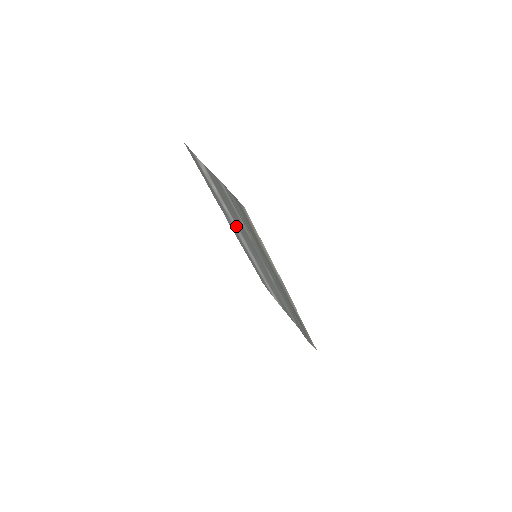
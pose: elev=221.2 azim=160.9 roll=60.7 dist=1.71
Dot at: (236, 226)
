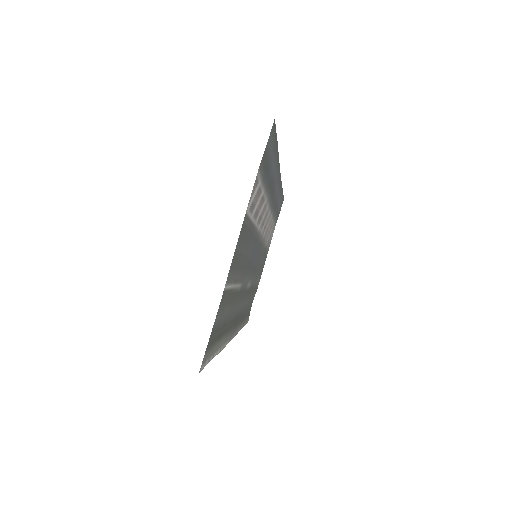
Dot at: (260, 225)
